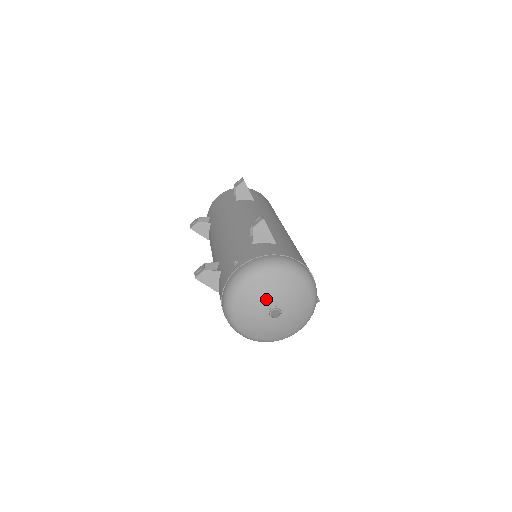
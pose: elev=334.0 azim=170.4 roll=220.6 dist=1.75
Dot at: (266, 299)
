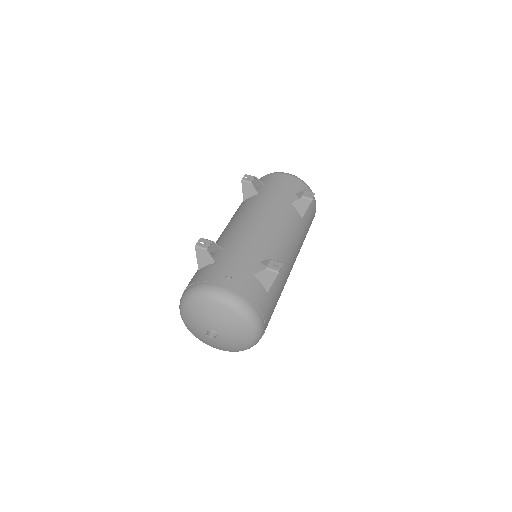
Dot at: (216, 323)
